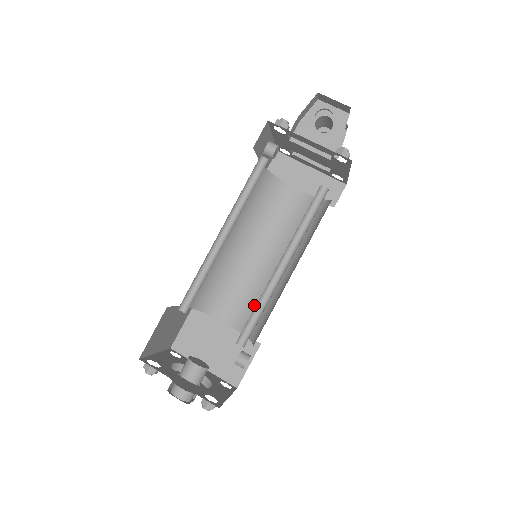
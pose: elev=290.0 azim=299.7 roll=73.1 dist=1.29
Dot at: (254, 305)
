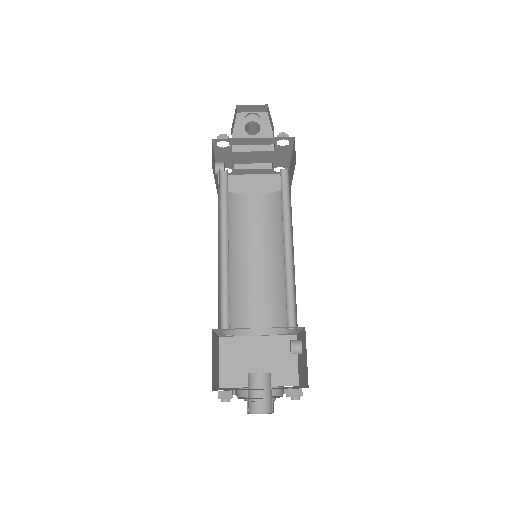
Dot at: (272, 305)
